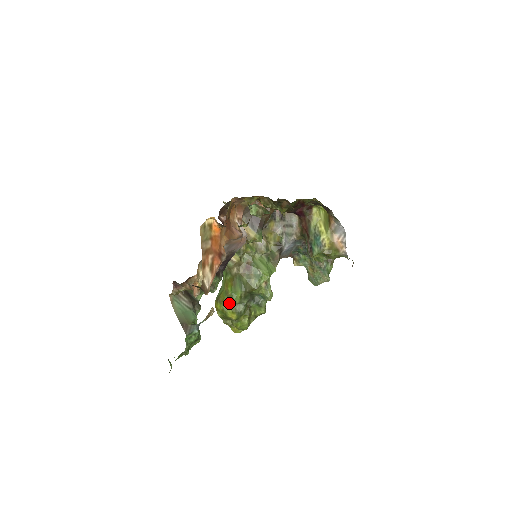
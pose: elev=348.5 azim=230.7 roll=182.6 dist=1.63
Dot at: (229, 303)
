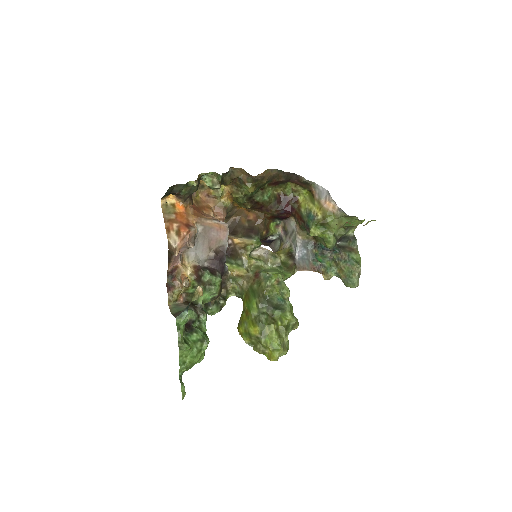
Dot at: (248, 318)
